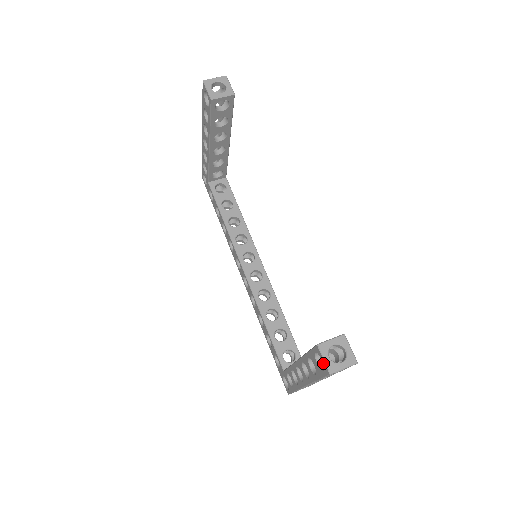
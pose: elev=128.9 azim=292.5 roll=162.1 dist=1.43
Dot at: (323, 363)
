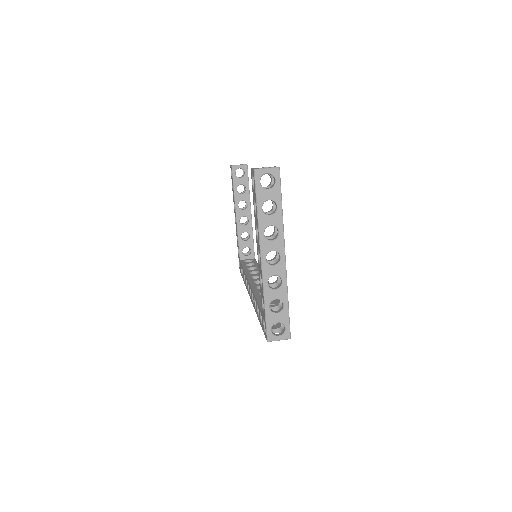
Dot at: (252, 173)
